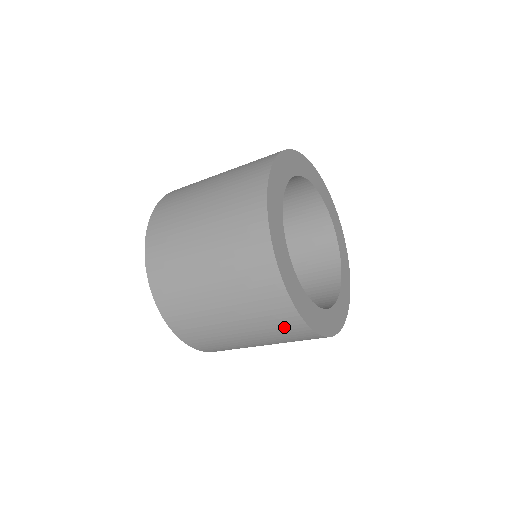
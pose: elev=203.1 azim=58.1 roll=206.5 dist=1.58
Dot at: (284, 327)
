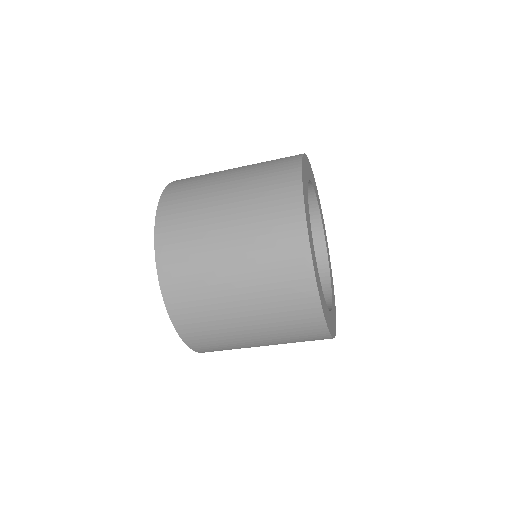
Dot at: (279, 213)
